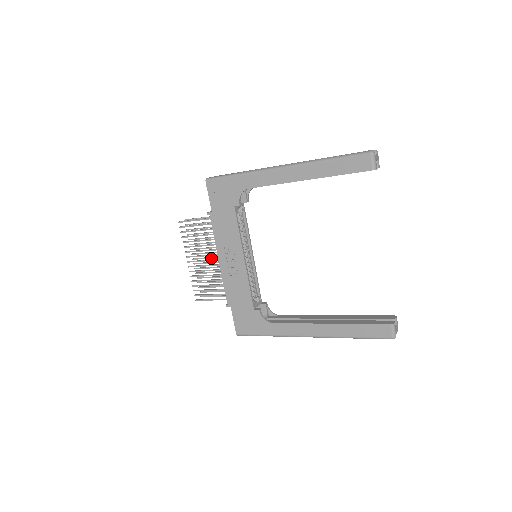
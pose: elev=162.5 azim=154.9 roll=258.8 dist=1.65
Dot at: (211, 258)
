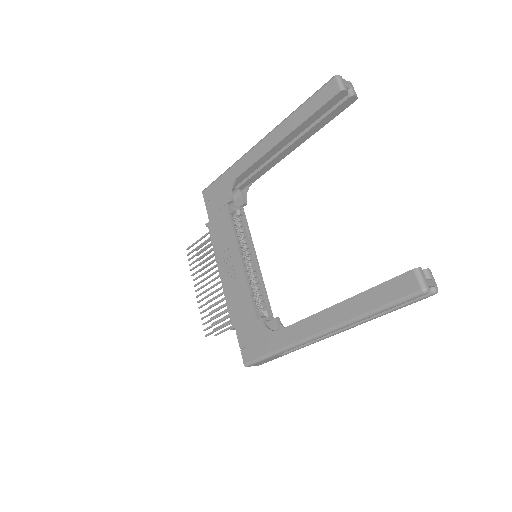
Dot at: occluded
